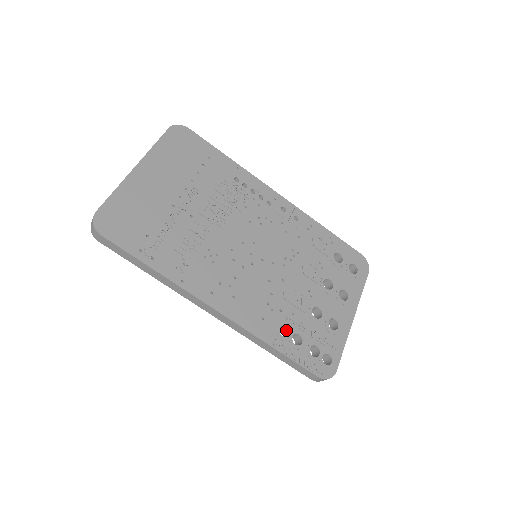
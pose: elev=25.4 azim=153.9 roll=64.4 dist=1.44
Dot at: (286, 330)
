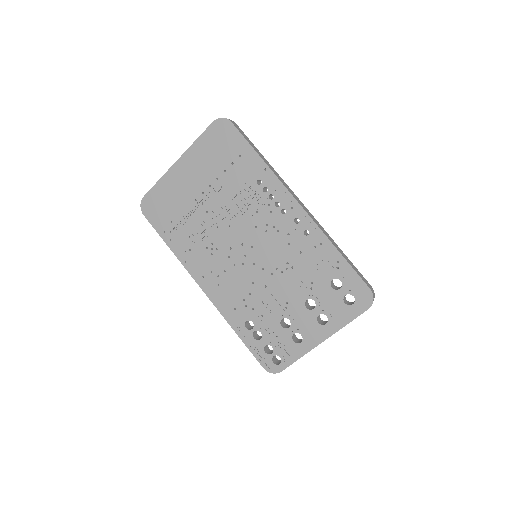
Dot at: (255, 323)
